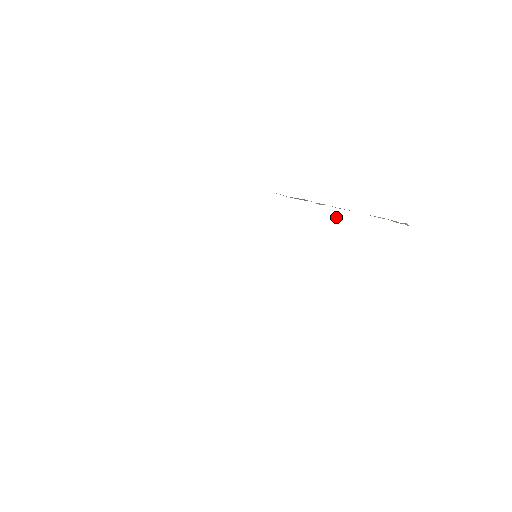
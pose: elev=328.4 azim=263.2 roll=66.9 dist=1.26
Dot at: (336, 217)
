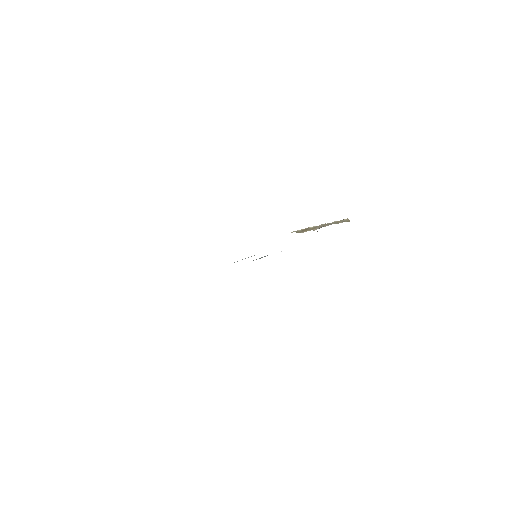
Dot at: occluded
